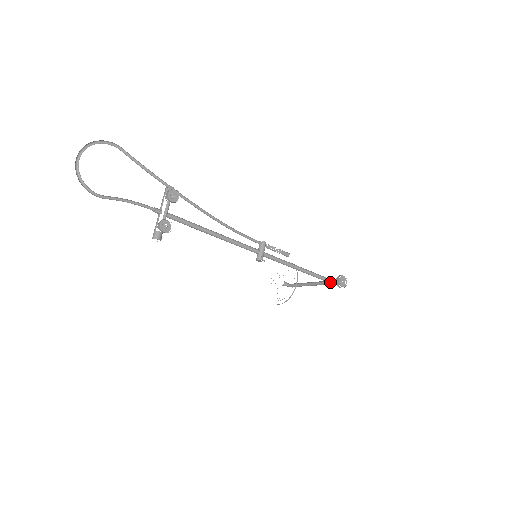
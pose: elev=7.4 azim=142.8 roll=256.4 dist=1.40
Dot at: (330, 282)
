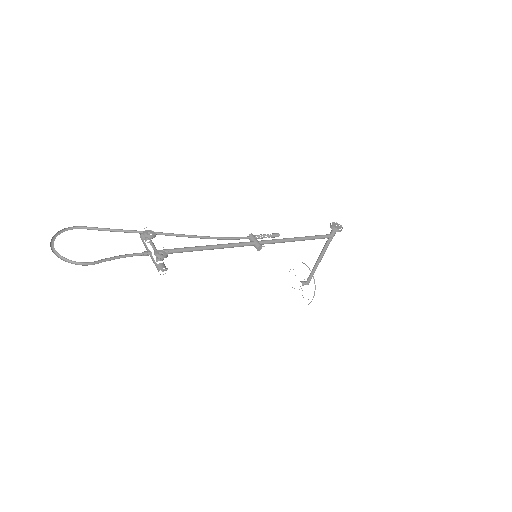
Dot at: (329, 236)
